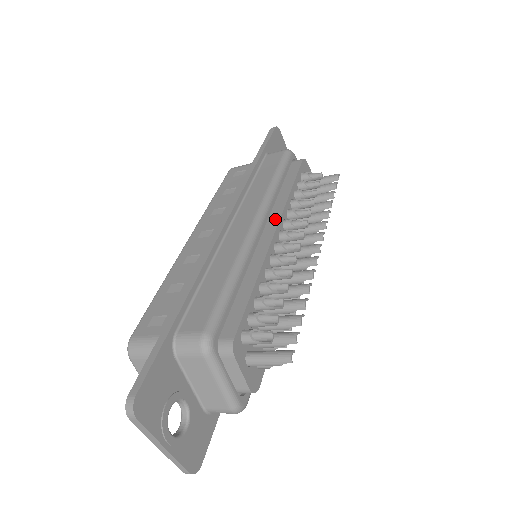
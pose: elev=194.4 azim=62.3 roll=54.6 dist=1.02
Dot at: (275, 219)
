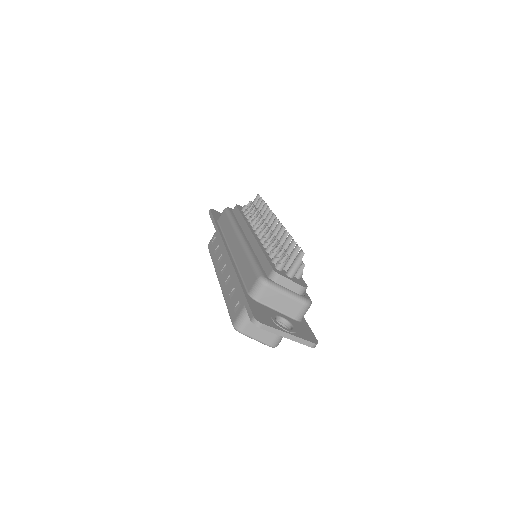
Dot at: (247, 230)
